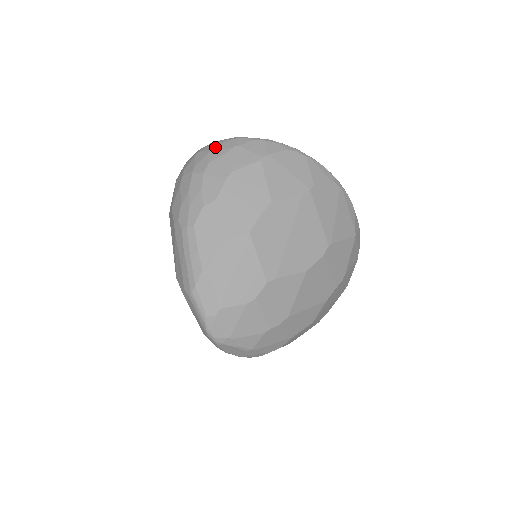
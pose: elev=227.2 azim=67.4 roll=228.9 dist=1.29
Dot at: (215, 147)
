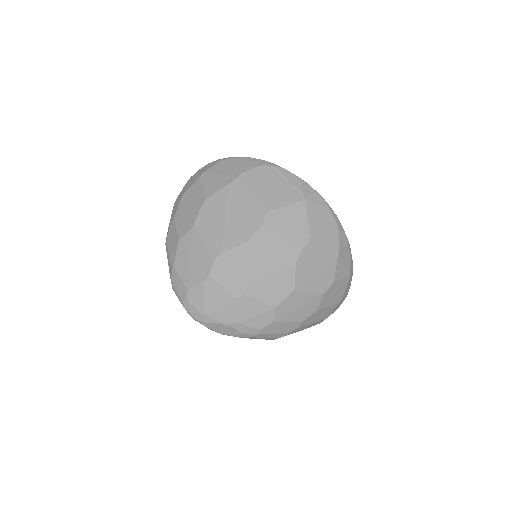
Dot at: occluded
